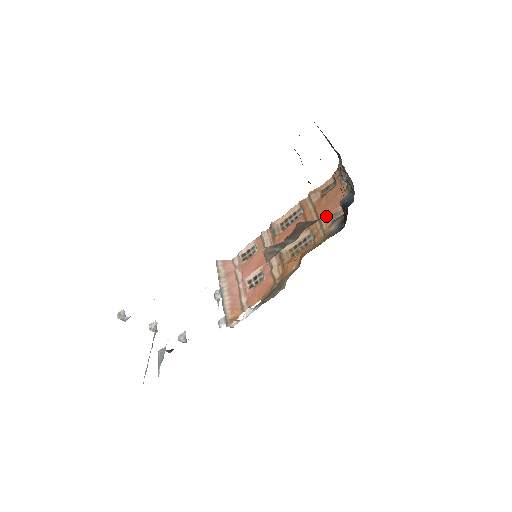
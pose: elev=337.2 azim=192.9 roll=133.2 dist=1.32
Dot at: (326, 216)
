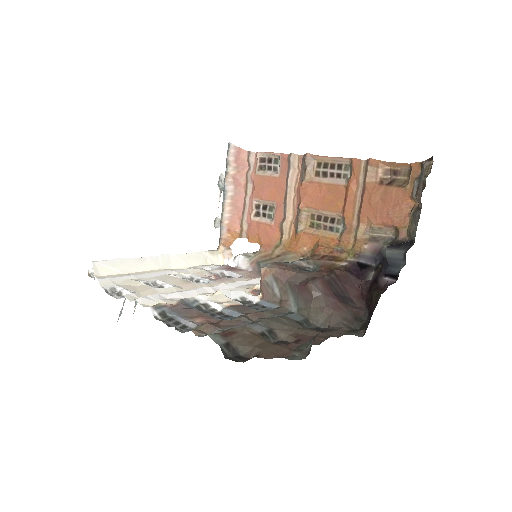
Dot at: (369, 221)
